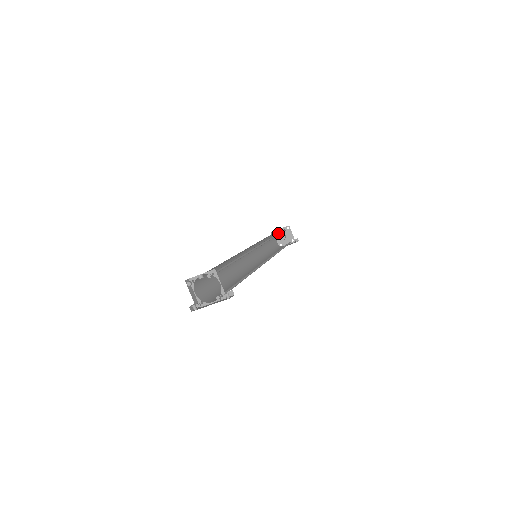
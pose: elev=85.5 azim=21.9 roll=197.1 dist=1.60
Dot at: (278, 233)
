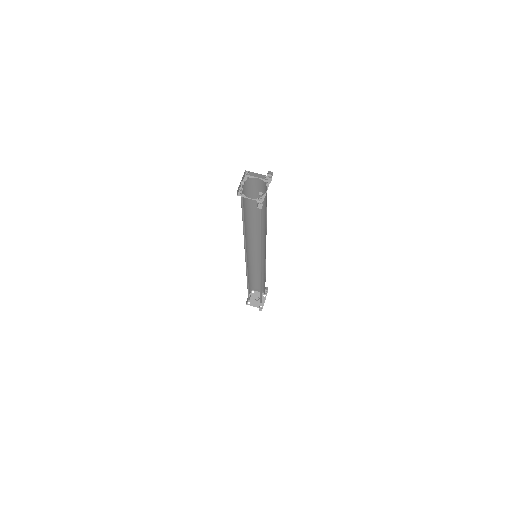
Dot at: (251, 279)
